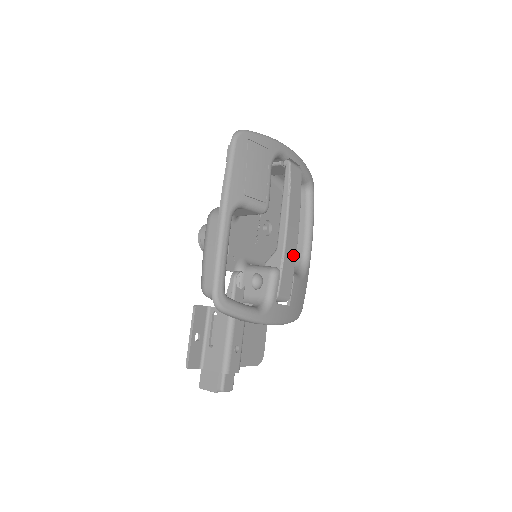
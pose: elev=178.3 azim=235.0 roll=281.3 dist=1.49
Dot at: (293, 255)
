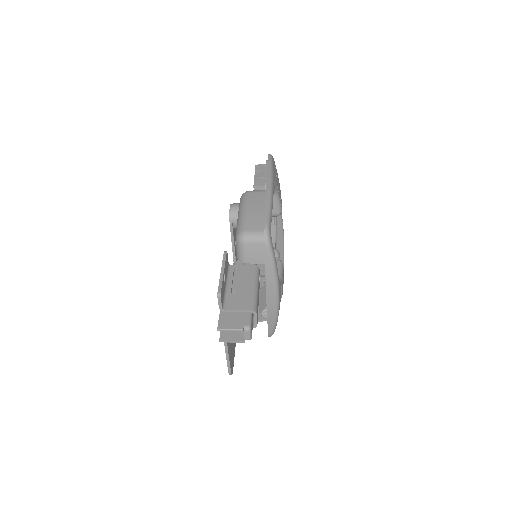
Dot at: occluded
